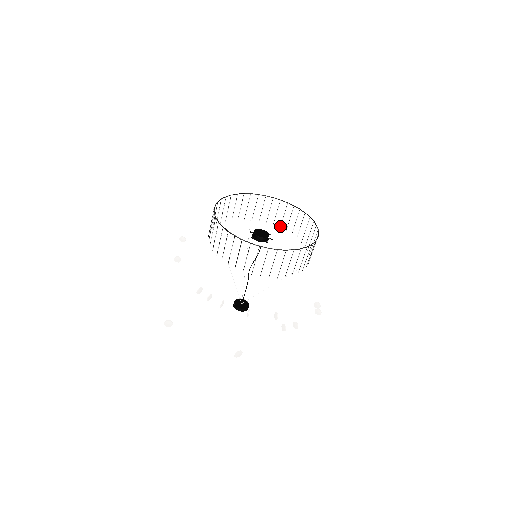
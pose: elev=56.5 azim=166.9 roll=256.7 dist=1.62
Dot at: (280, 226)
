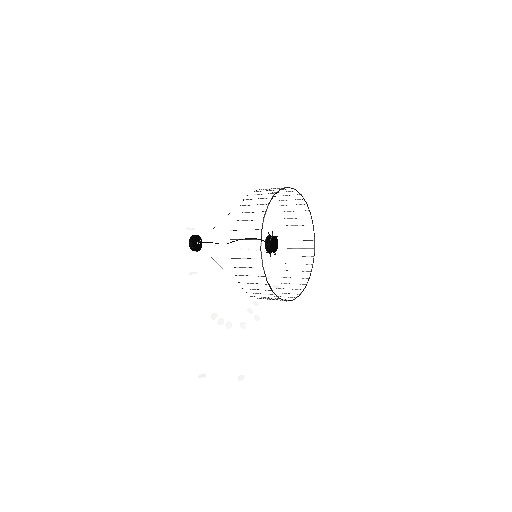
Dot at: (274, 196)
